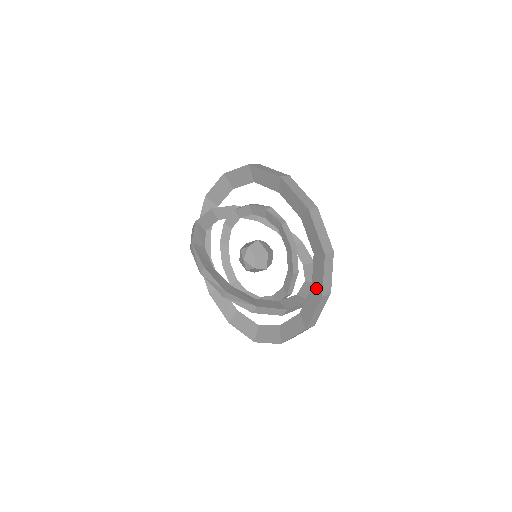
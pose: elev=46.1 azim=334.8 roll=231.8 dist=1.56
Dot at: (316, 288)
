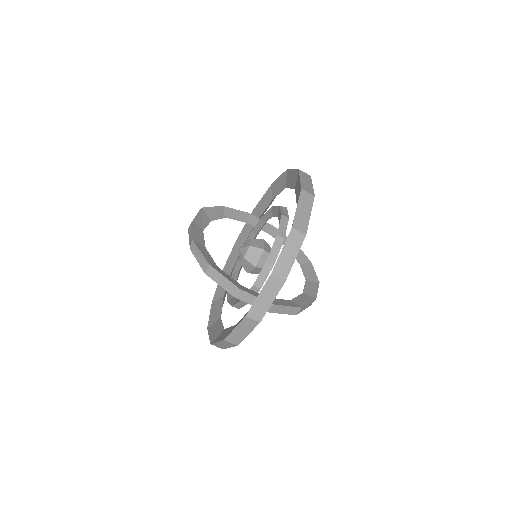
Dot at: occluded
